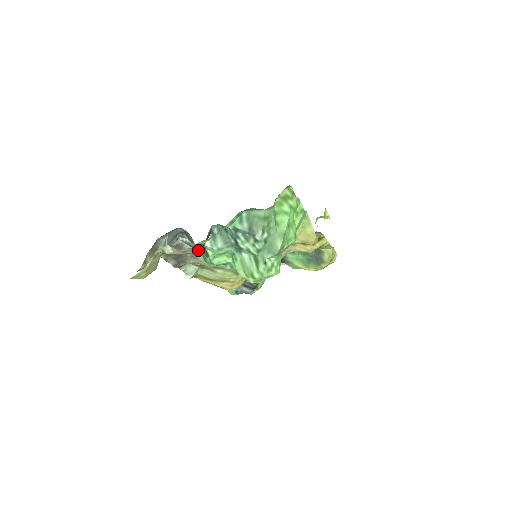
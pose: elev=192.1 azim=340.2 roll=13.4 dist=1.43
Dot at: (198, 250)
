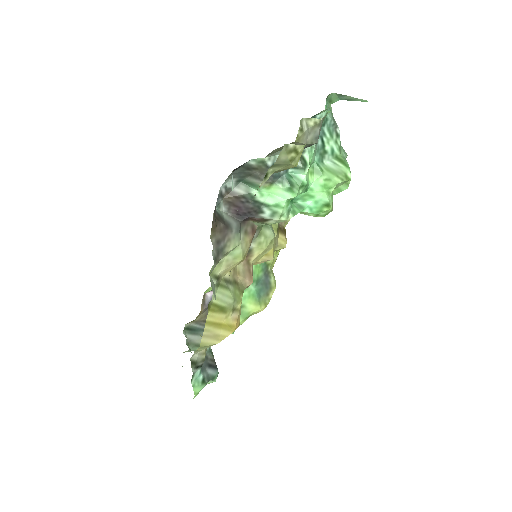
Dot at: (318, 134)
